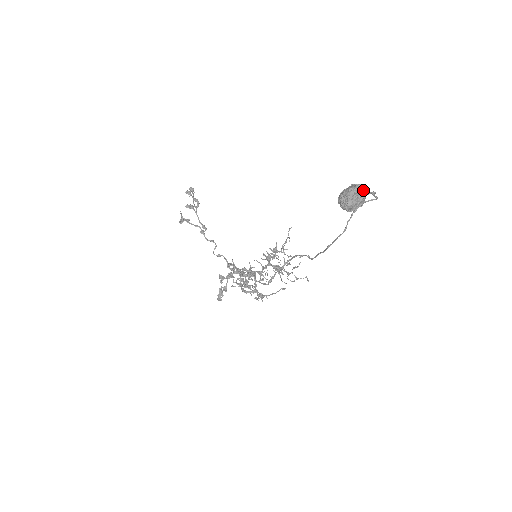
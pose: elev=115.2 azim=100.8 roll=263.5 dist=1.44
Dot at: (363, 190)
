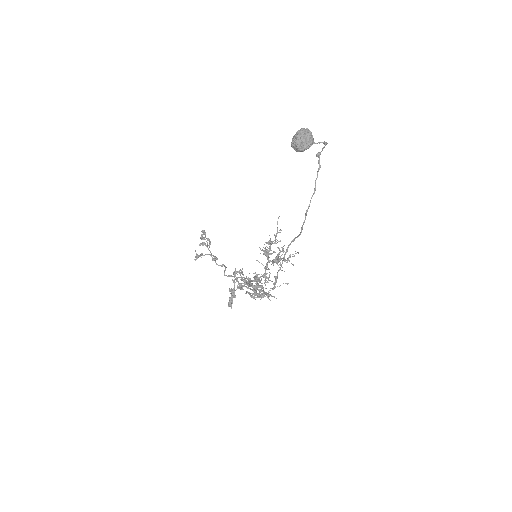
Dot at: (309, 132)
